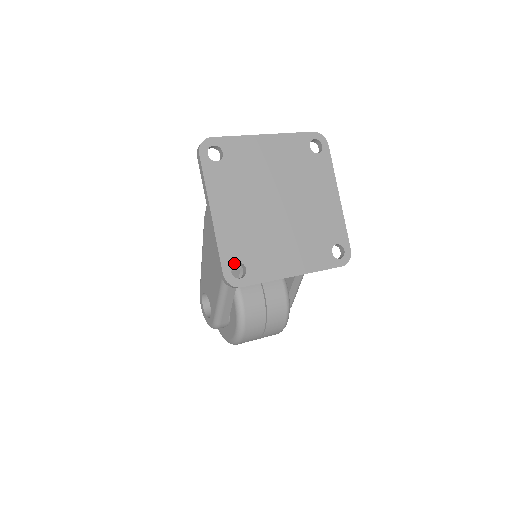
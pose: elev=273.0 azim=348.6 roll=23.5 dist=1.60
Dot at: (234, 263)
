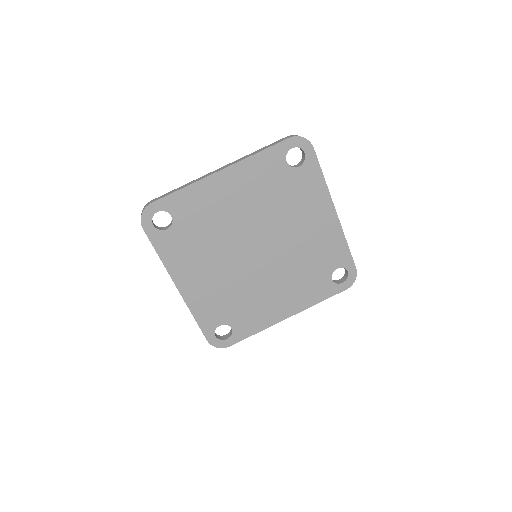
Dot at: occluded
